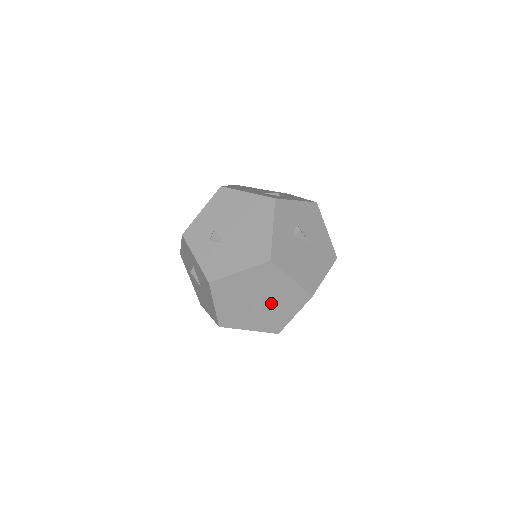
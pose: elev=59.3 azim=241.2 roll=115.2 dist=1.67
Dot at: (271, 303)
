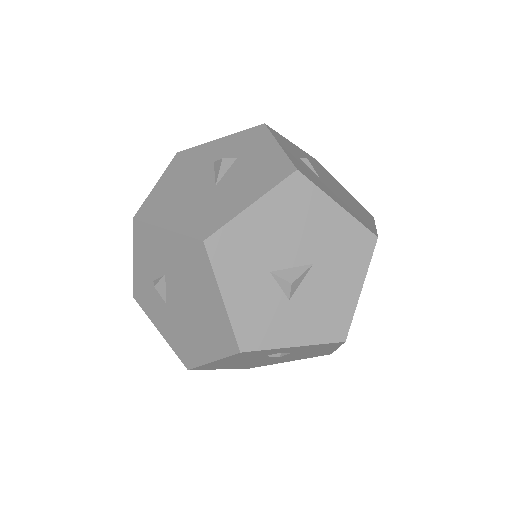
Dot at: (303, 291)
